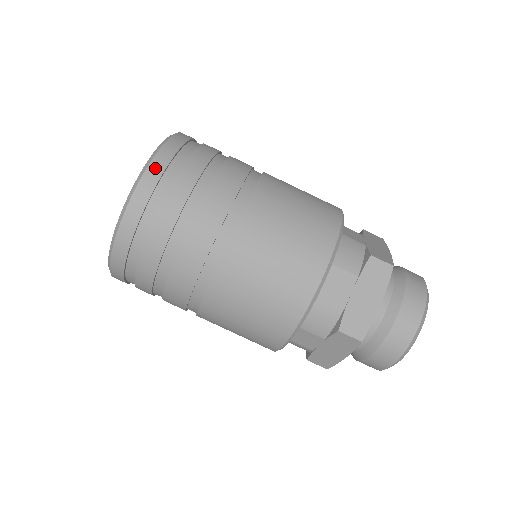
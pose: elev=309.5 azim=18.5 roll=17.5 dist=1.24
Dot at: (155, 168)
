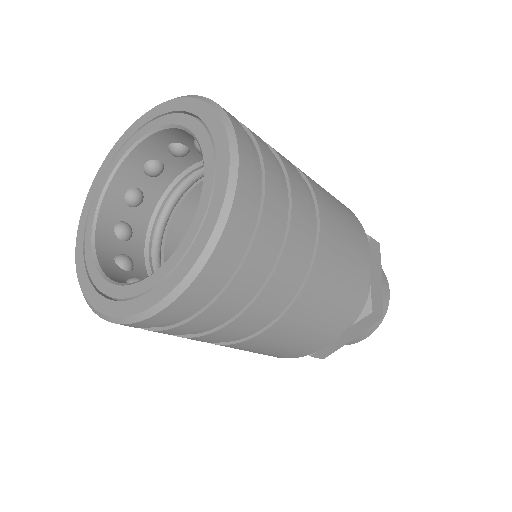
Dot at: (208, 275)
